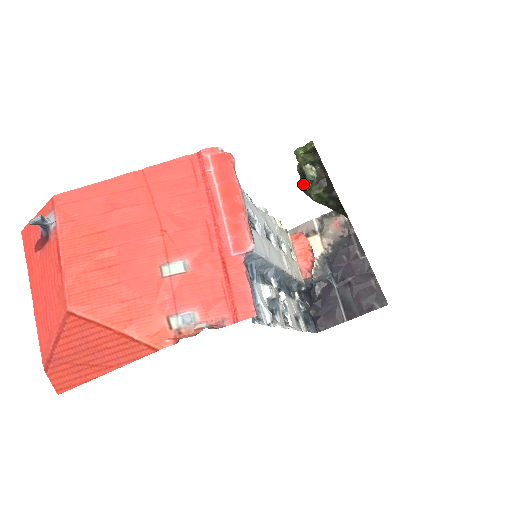
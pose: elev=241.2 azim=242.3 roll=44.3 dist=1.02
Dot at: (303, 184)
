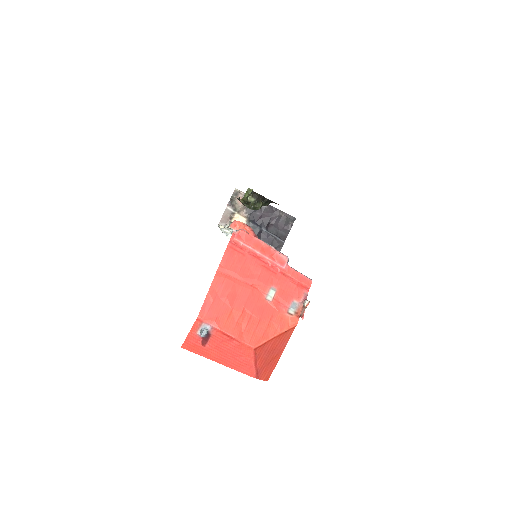
Dot at: (252, 207)
